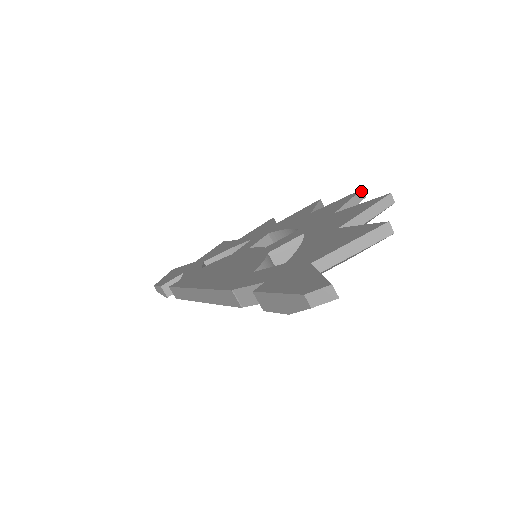
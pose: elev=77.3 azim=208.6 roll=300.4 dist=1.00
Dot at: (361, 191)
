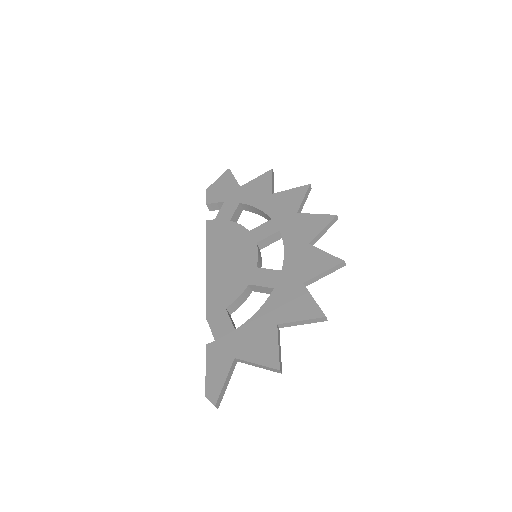
Dot at: (342, 263)
